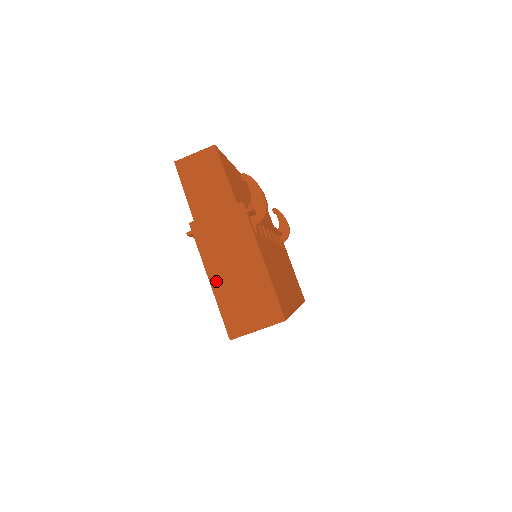
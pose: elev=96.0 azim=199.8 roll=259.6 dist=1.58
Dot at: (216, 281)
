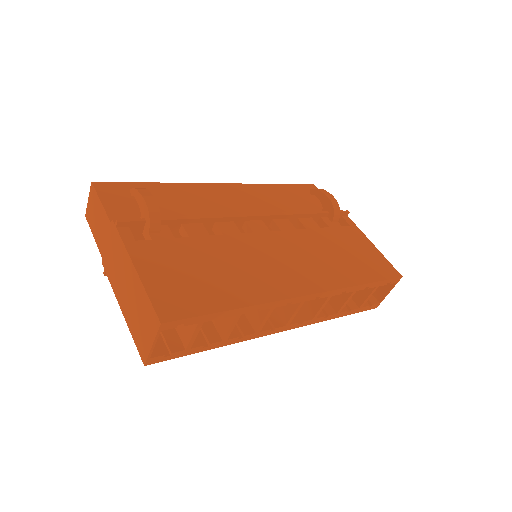
Dot at: (123, 308)
